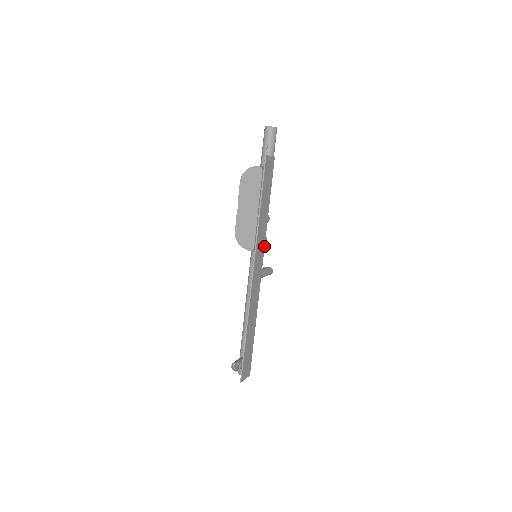
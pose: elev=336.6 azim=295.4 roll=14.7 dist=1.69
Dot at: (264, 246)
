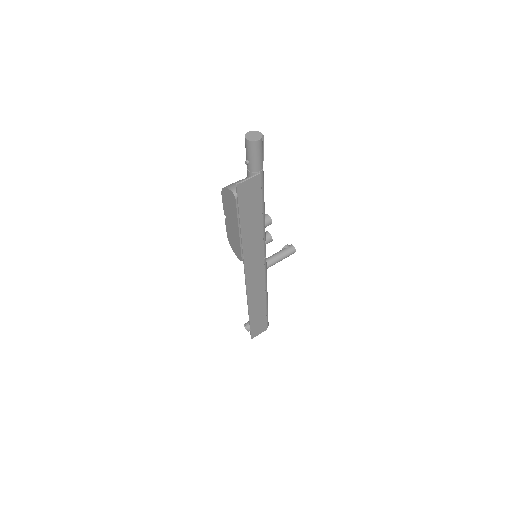
Dot at: (263, 250)
